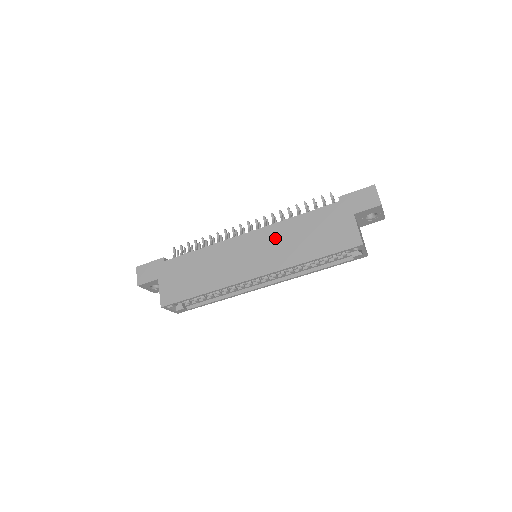
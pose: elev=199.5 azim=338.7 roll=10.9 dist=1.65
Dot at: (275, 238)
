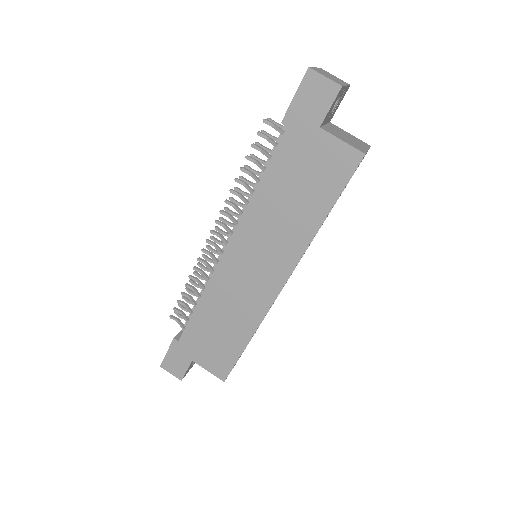
Dot at: (260, 230)
